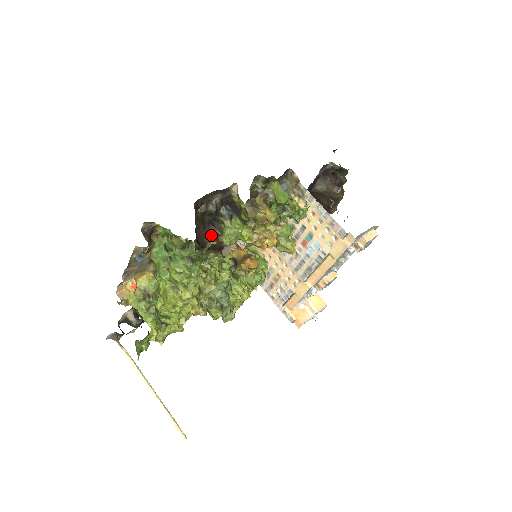
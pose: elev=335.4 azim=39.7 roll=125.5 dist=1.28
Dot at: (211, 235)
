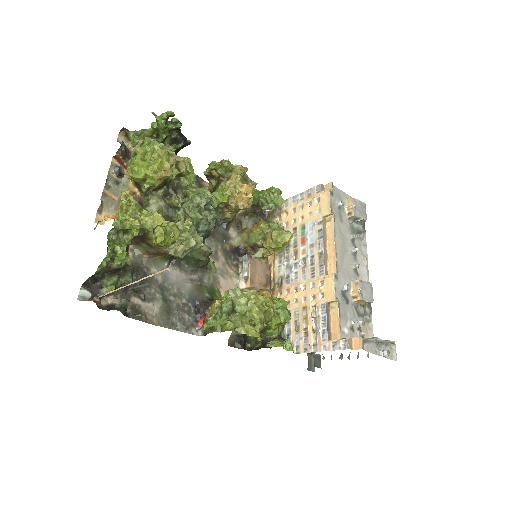
Dot at: occluded
